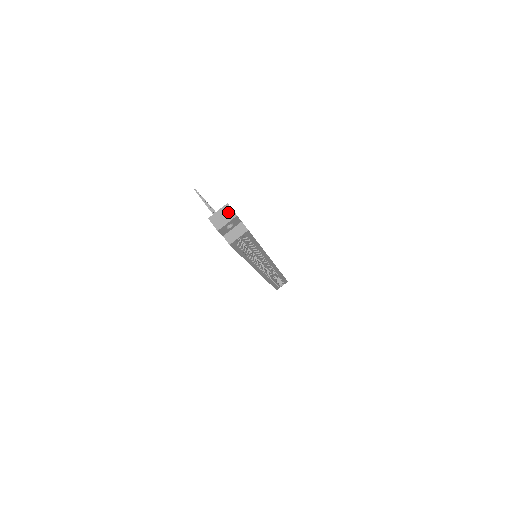
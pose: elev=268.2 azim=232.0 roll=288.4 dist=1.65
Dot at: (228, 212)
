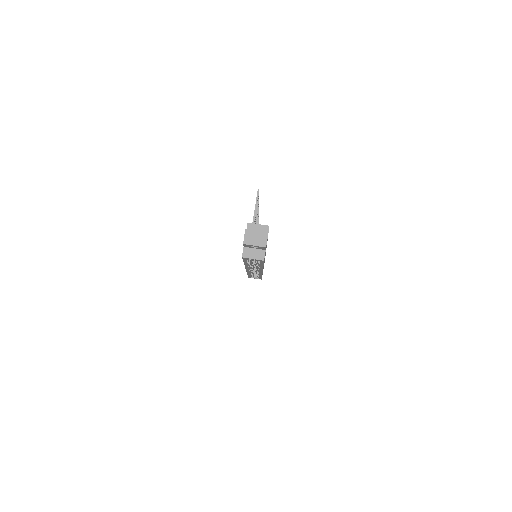
Dot at: (263, 238)
